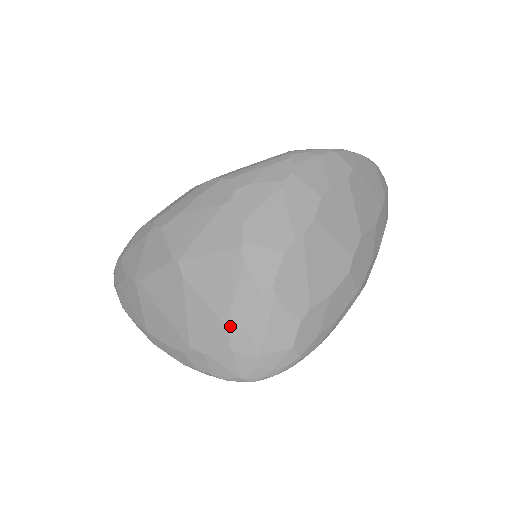
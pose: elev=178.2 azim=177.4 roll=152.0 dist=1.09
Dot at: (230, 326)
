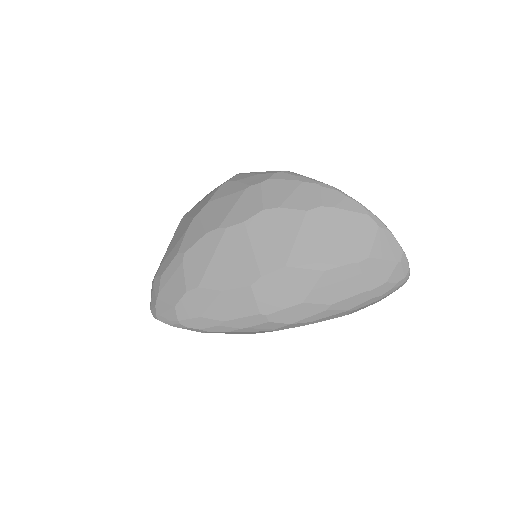
Dot at: (161, 267)
